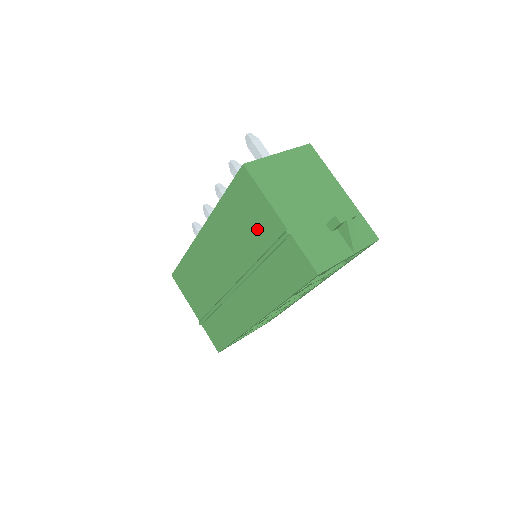
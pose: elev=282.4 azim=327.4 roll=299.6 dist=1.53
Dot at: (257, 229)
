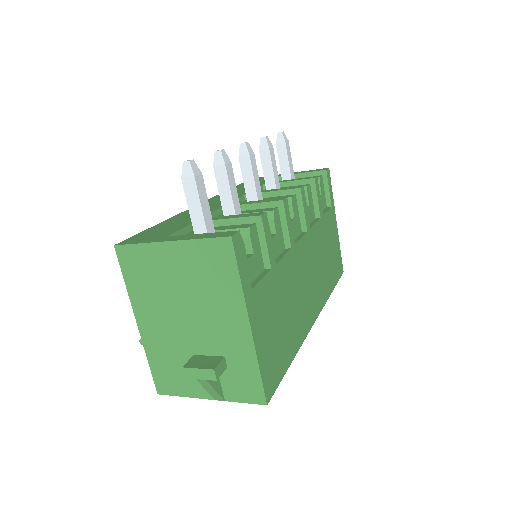
Dot at: occluded
